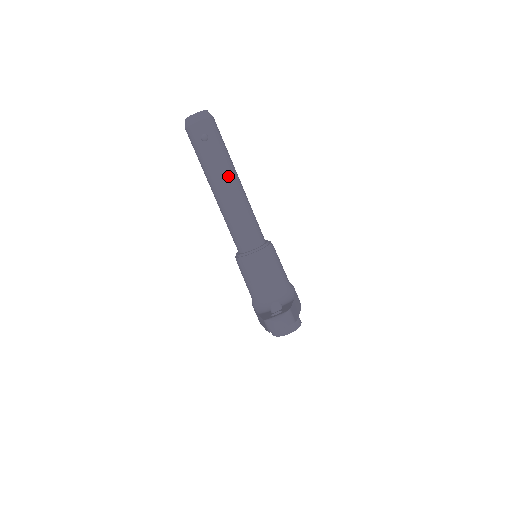
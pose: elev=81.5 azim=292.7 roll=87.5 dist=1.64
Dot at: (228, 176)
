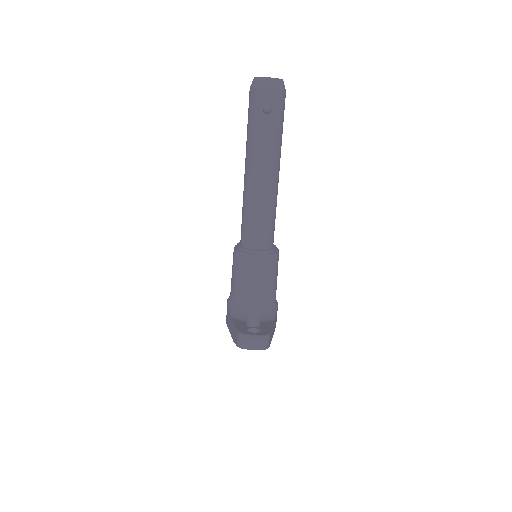
Dot at: (271, 162)
